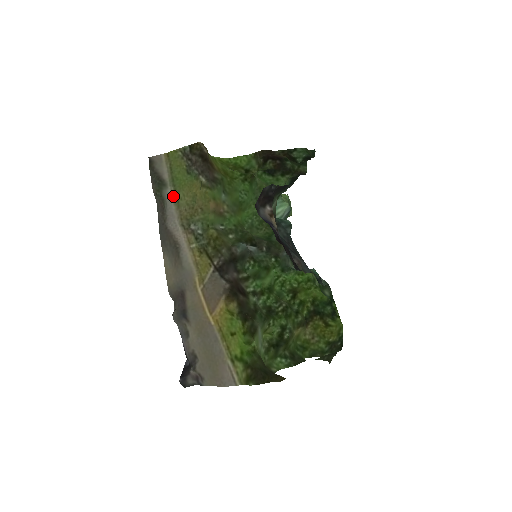
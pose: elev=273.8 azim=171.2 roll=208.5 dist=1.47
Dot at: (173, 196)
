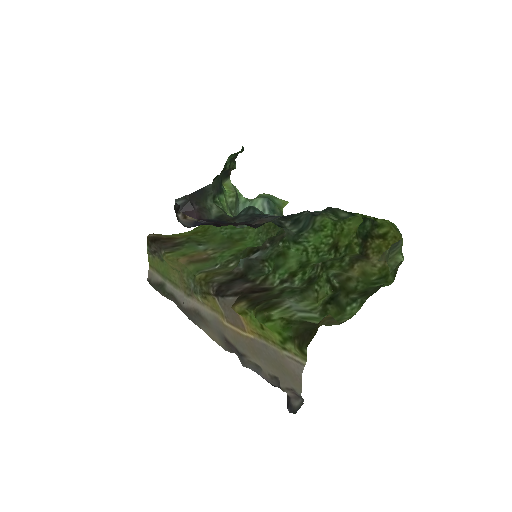
Dot at: (172, 285)
